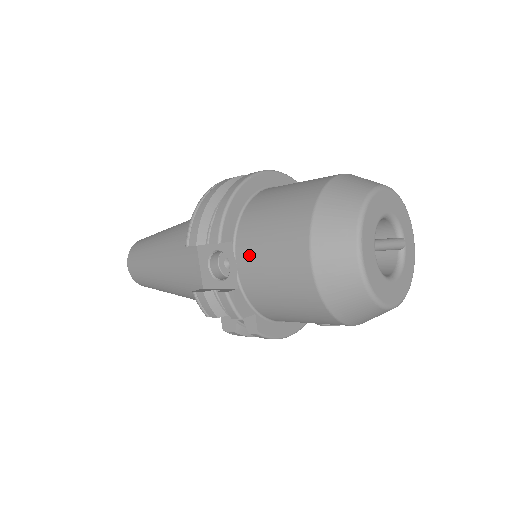
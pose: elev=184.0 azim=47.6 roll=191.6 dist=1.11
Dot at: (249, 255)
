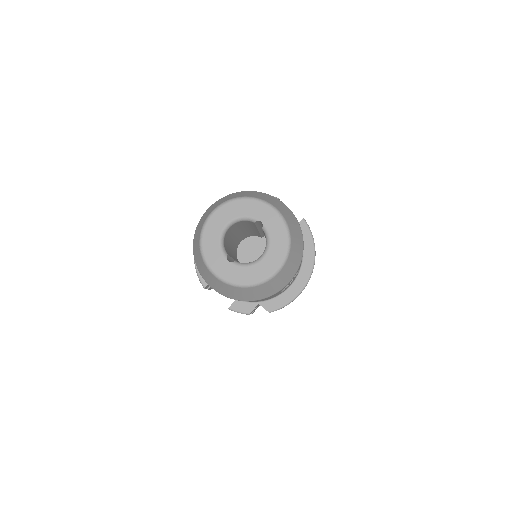
Dot at: occluded
